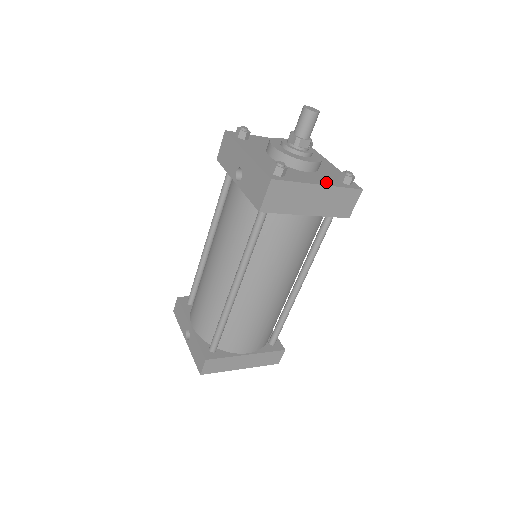
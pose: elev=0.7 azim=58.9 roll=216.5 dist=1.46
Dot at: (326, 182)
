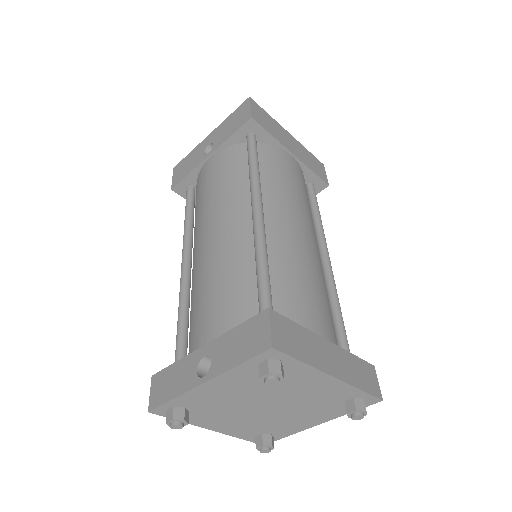
Dot at: occluded
